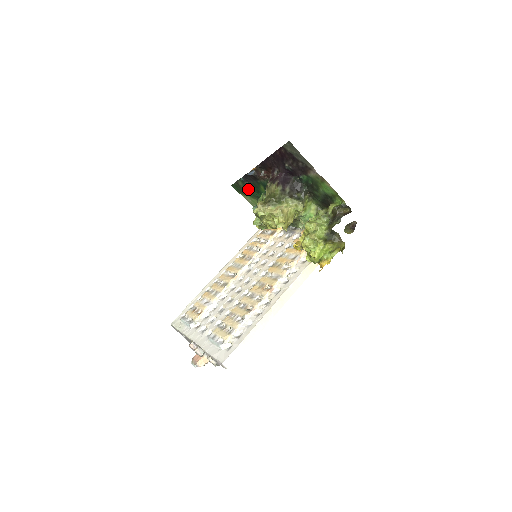
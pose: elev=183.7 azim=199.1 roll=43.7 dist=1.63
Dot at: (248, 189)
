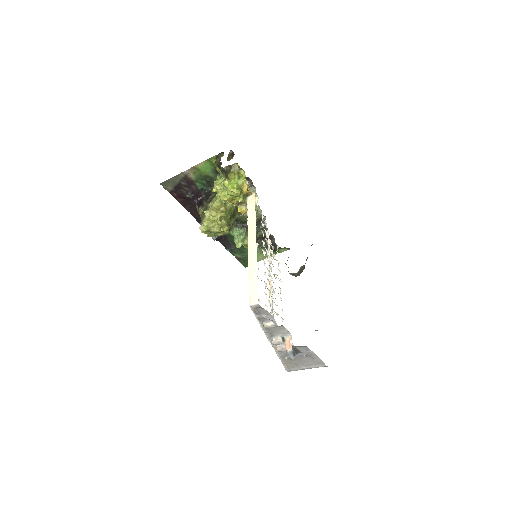
Dot at: (243, 251)
